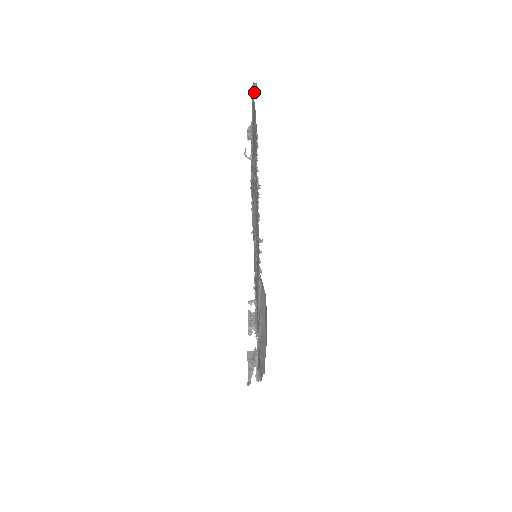
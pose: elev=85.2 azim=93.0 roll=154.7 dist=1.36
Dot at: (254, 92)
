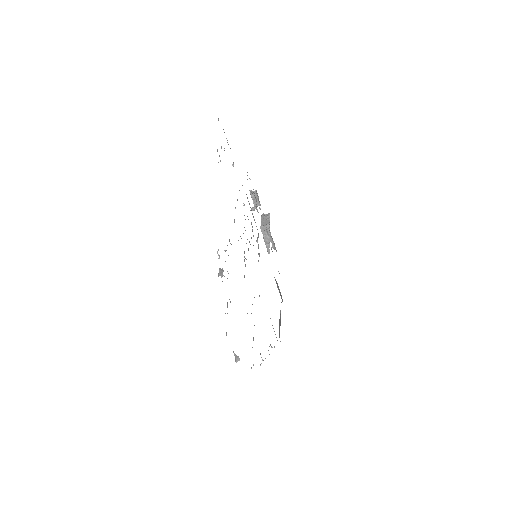
Dot at: occluded
